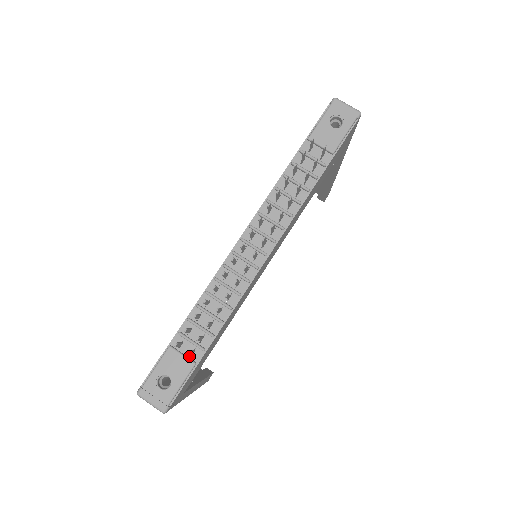
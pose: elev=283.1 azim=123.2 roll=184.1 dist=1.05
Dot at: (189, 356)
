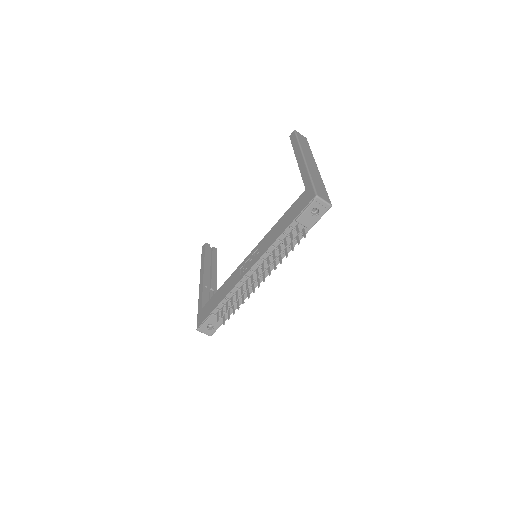
Dot at: (222, 317)
